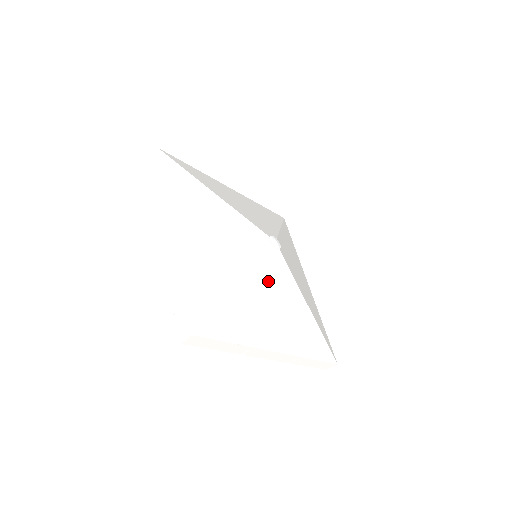
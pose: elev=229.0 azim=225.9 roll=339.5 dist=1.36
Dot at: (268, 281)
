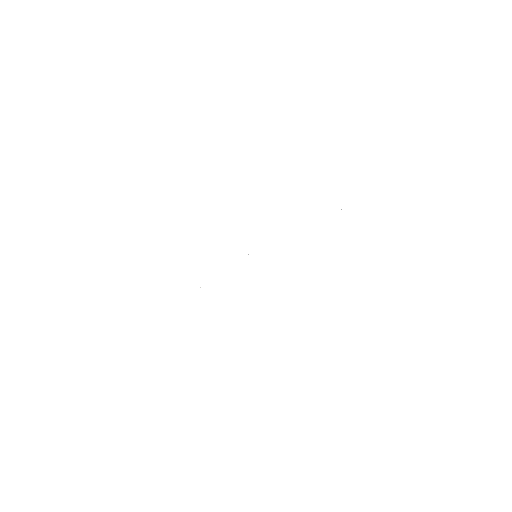
Dot at: (231, 295)
